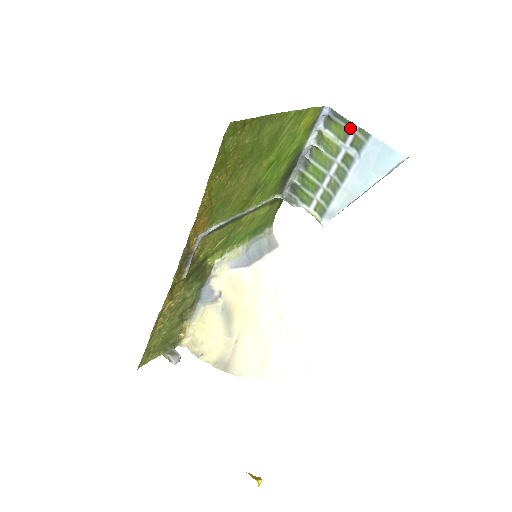
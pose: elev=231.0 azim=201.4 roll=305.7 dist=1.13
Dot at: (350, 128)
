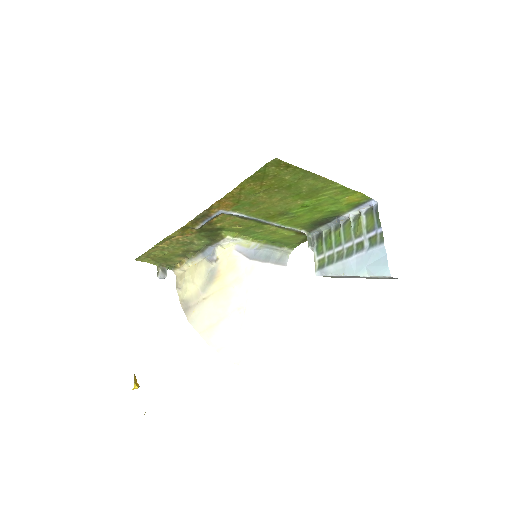
Dot at: (377, 227)
